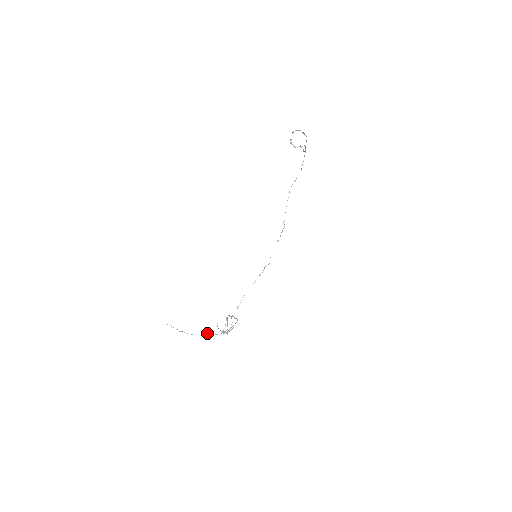
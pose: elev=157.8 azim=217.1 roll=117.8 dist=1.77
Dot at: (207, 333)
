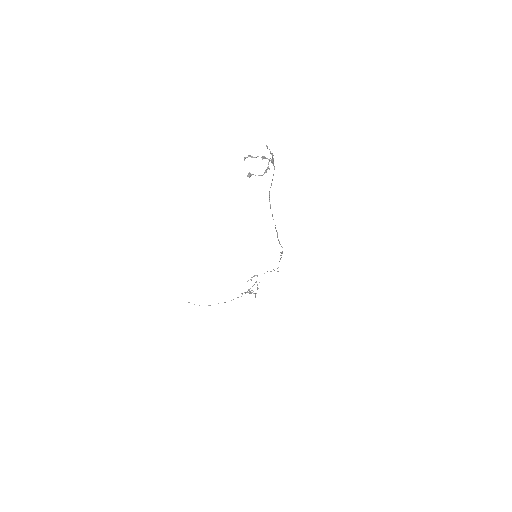
Dot at: occluded
